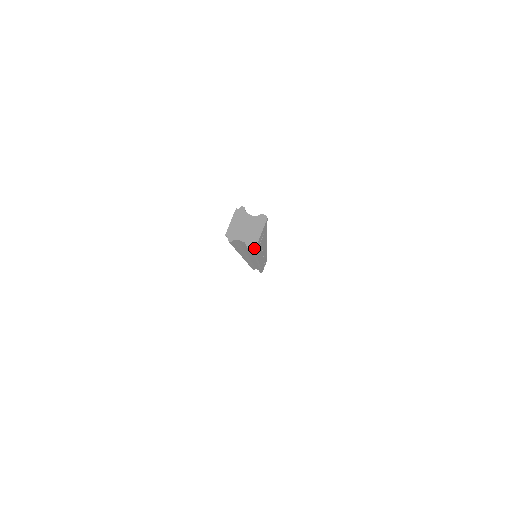
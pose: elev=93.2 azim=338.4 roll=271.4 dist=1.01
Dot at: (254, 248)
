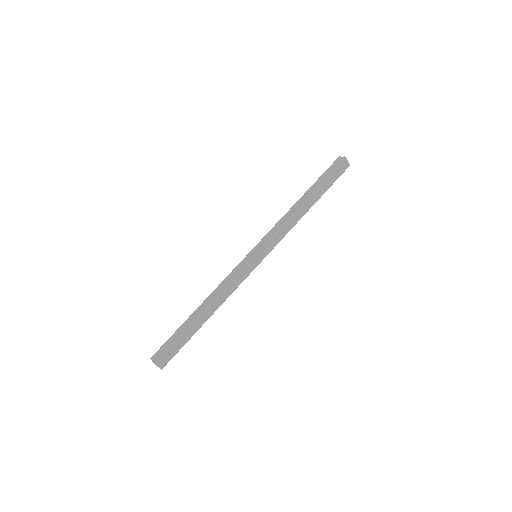
Dot at: (161, 369)
